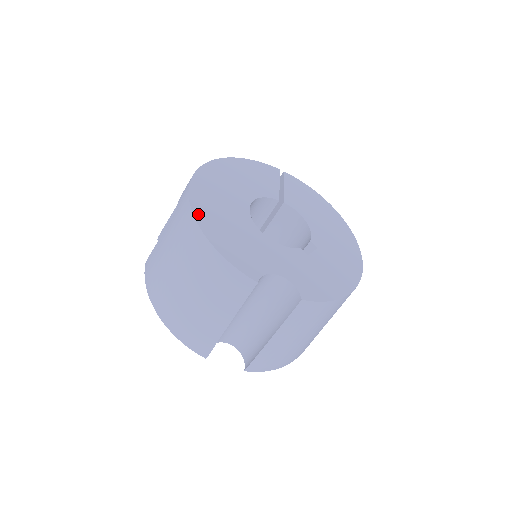
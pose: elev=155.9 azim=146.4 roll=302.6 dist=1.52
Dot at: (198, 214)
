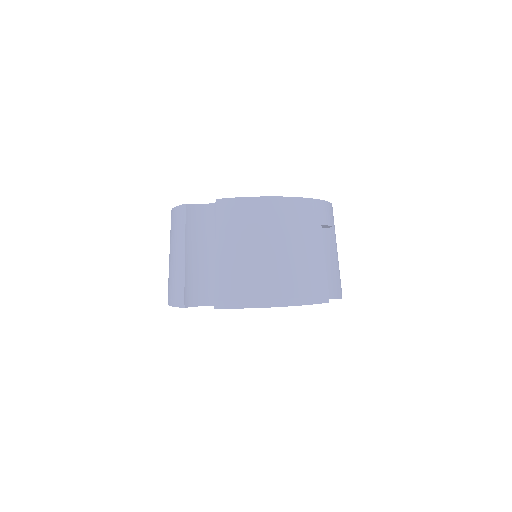
Dot at: occluded
